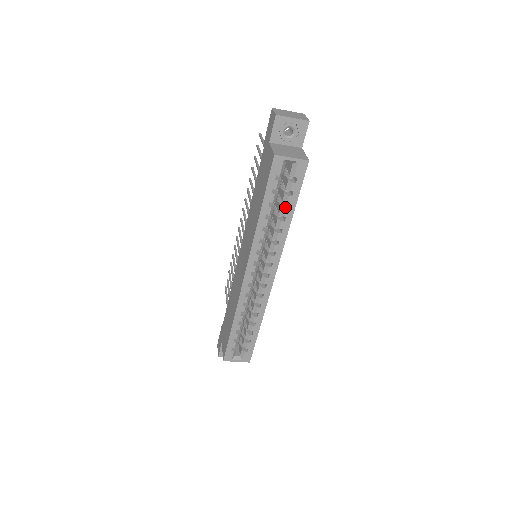
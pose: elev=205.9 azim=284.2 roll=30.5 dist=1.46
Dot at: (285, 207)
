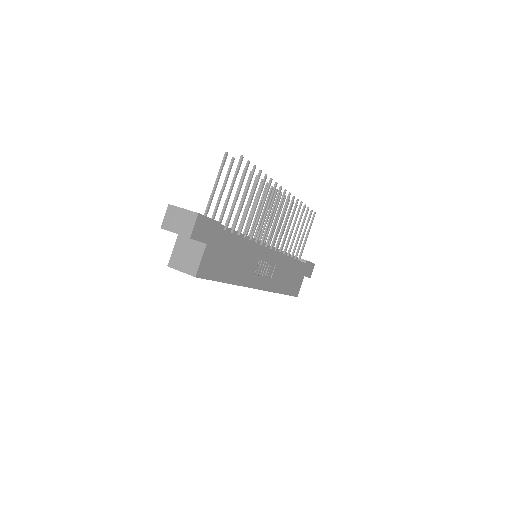
Dot at: occluded
